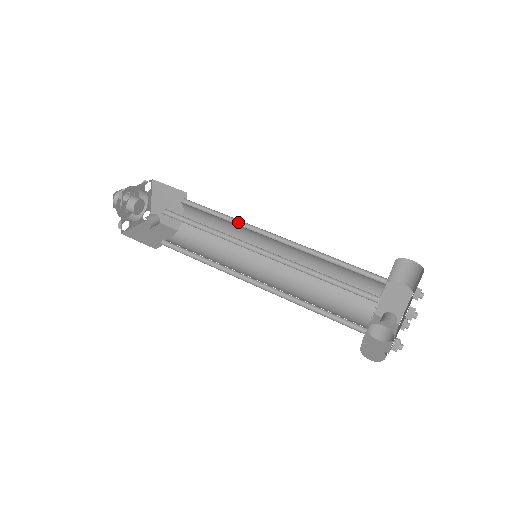
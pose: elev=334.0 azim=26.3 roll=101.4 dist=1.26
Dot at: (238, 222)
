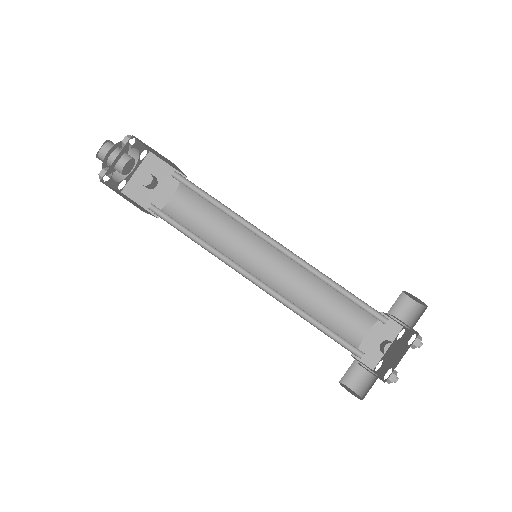
Dot at: occluded
